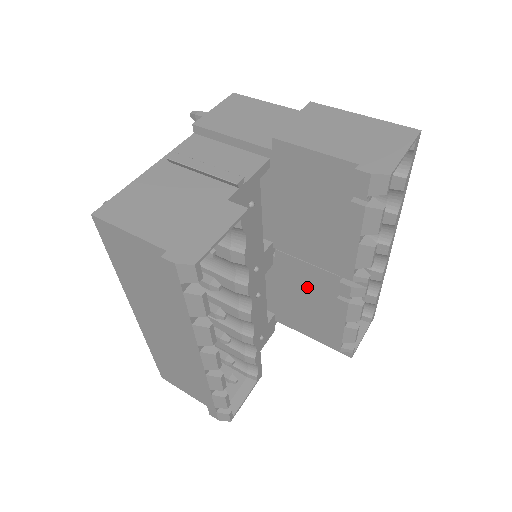
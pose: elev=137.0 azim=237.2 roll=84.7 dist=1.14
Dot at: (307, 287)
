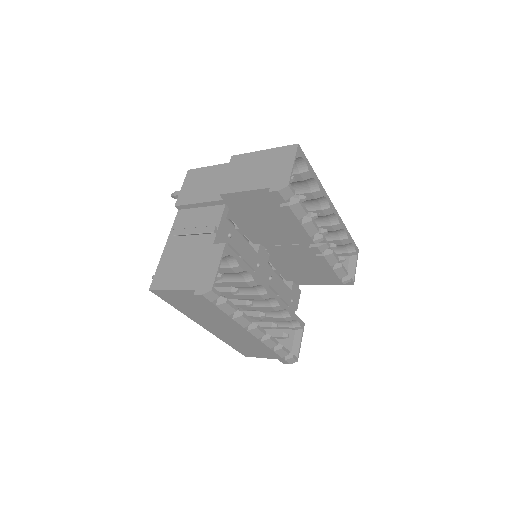
Dot at: (297, 258)
